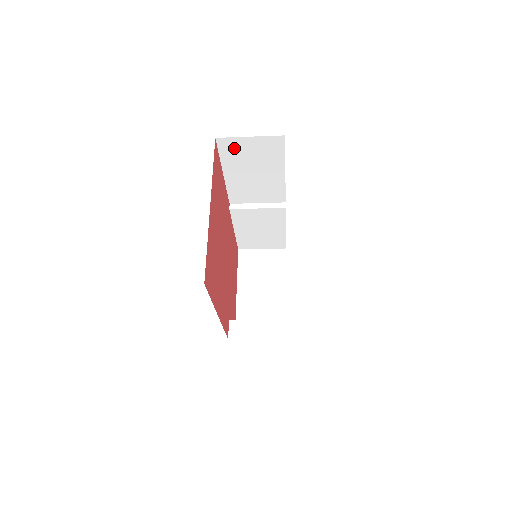
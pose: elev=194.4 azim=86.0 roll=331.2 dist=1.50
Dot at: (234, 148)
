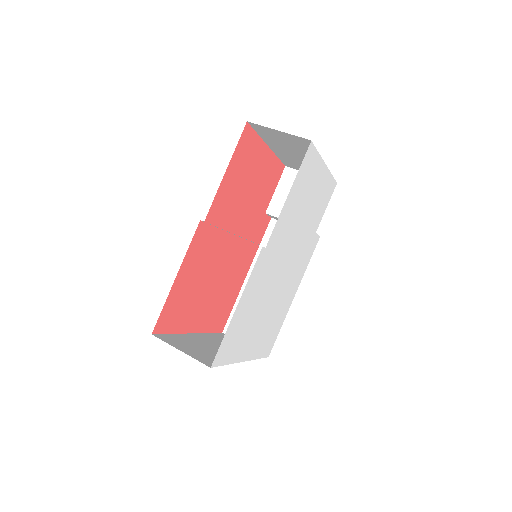
Dot at: occluded
